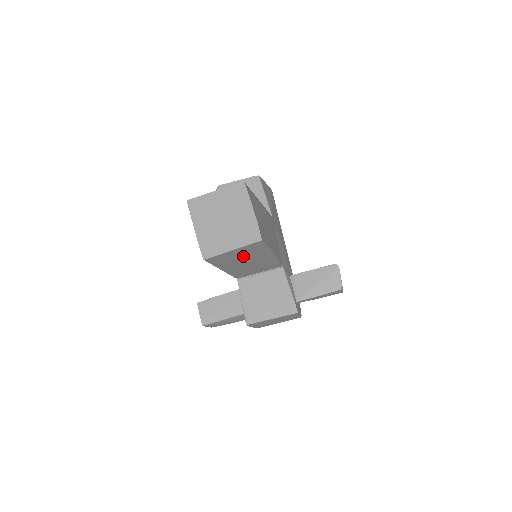
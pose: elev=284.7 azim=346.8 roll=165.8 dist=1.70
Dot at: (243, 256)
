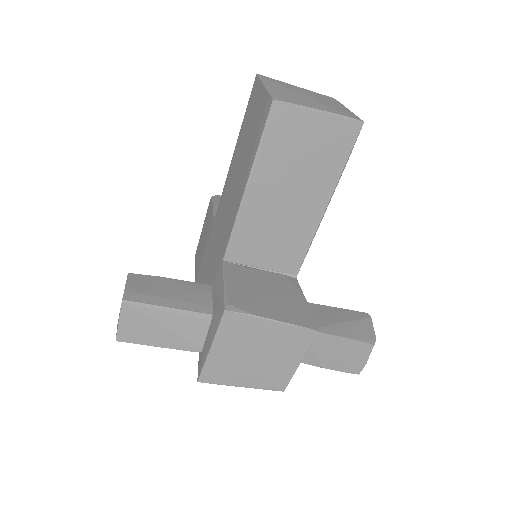
Dot at: (307, 157)
